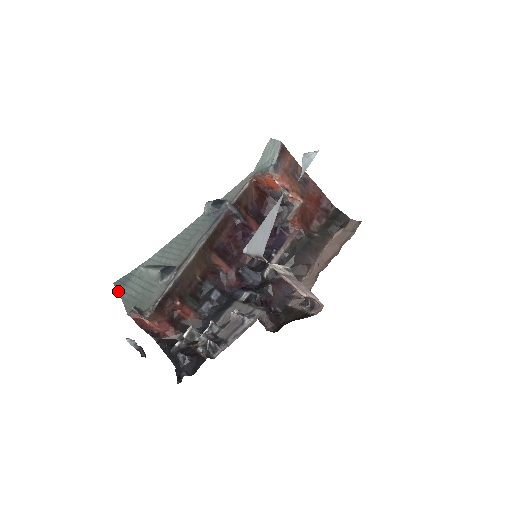
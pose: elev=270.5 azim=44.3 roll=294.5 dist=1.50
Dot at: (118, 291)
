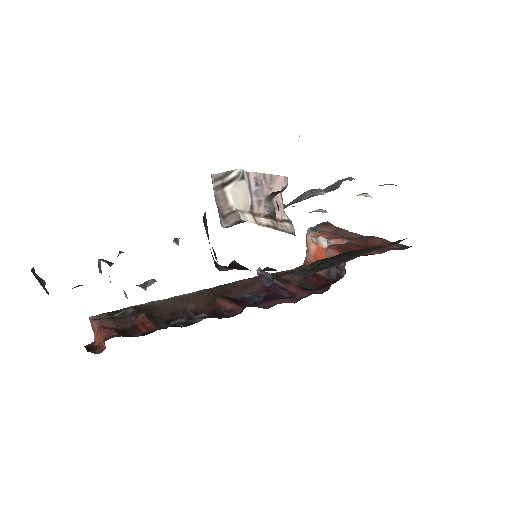
Dot at: occluded
